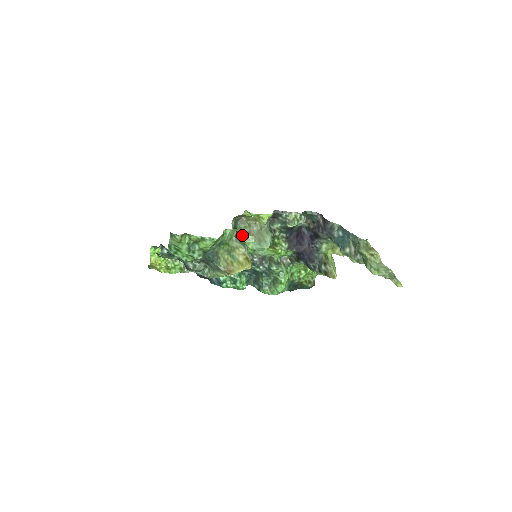
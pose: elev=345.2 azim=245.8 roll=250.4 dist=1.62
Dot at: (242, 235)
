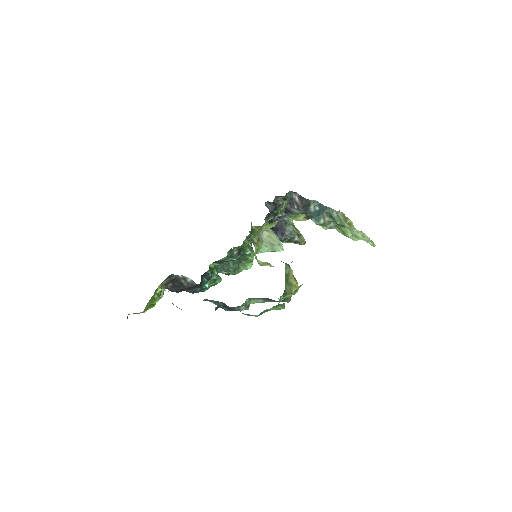
Dot at: (255, 246)
